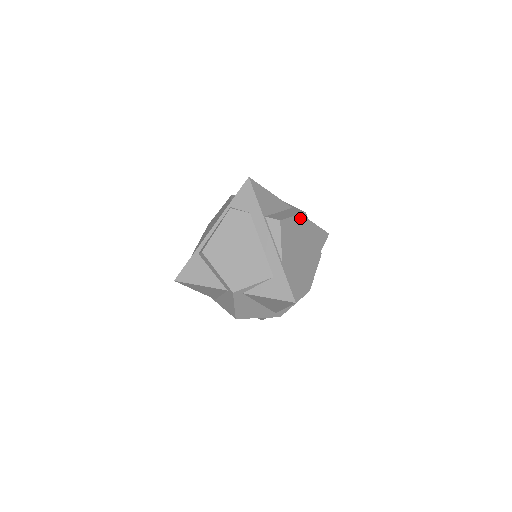
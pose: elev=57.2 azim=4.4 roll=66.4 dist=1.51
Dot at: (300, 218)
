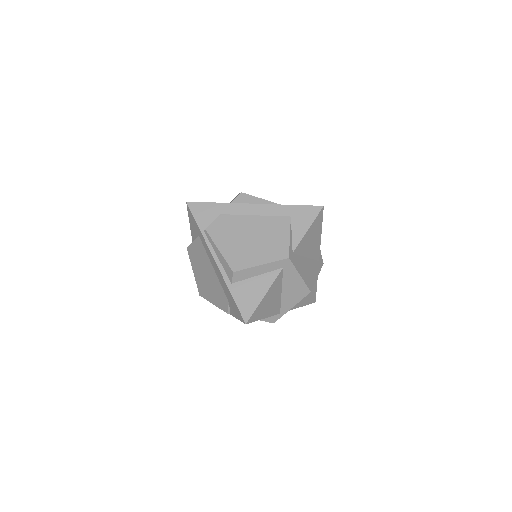
Dot at: occluded
